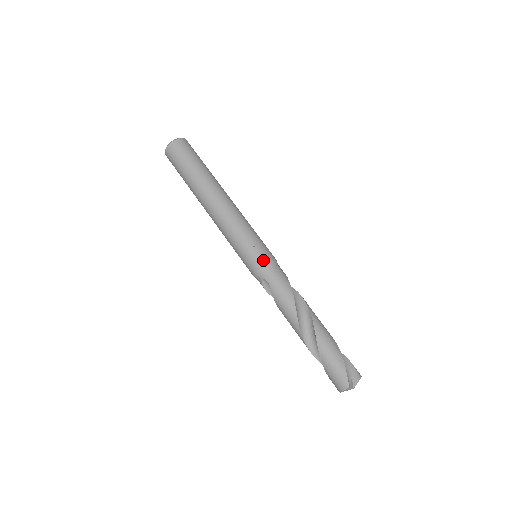
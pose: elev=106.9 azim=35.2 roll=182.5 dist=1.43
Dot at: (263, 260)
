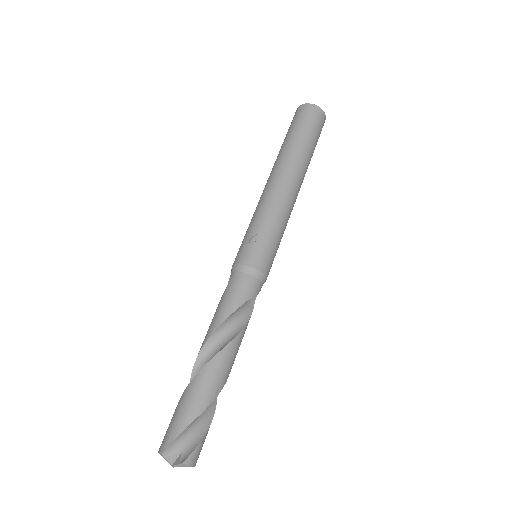
Dot at: (246, 259)
